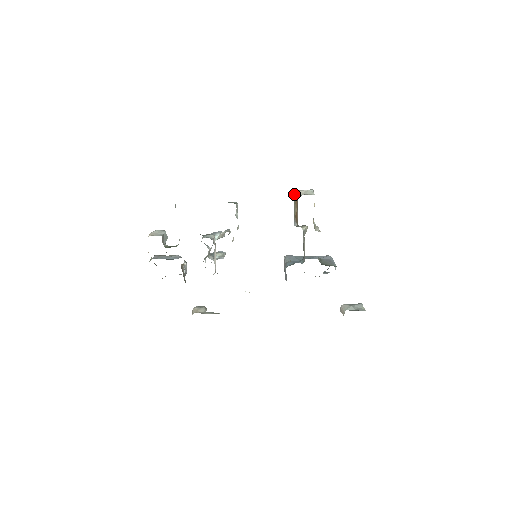
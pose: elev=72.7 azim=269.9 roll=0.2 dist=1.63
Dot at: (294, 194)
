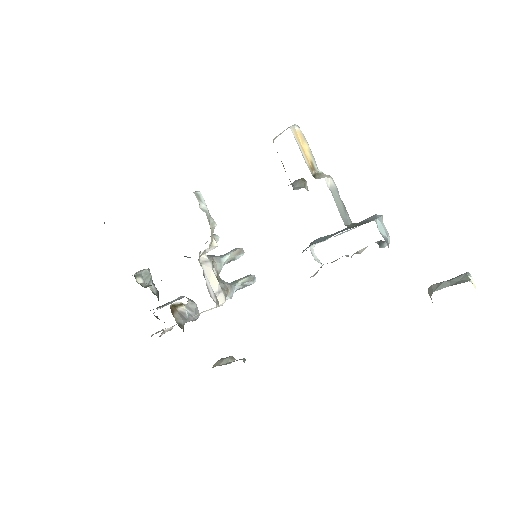
Dot at: occluded
